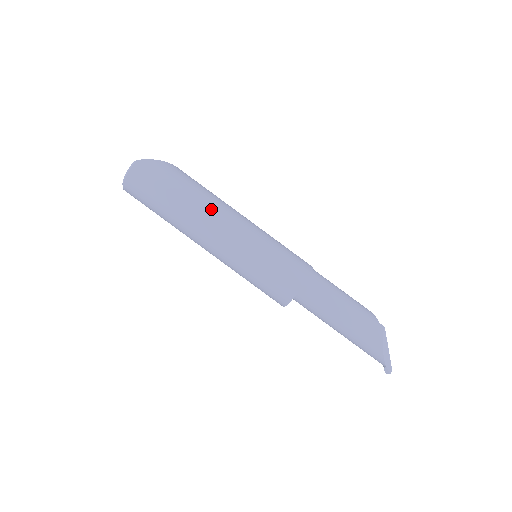
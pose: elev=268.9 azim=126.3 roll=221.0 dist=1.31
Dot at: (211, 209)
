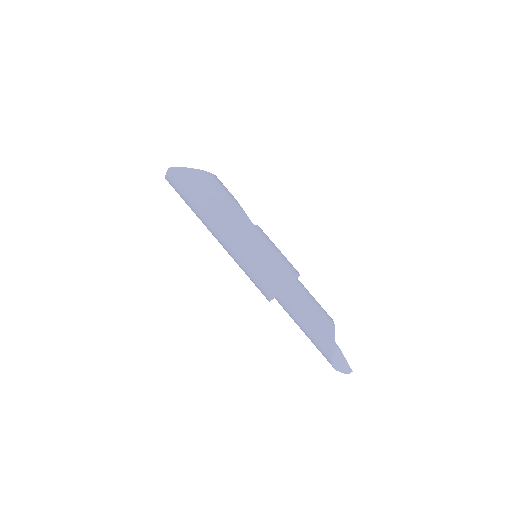
Dot at: (219, 218)
